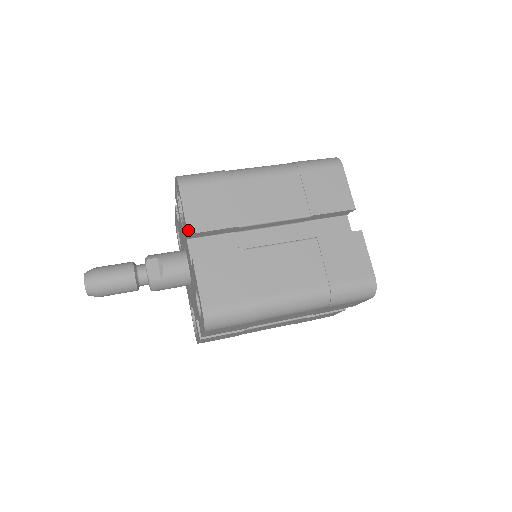
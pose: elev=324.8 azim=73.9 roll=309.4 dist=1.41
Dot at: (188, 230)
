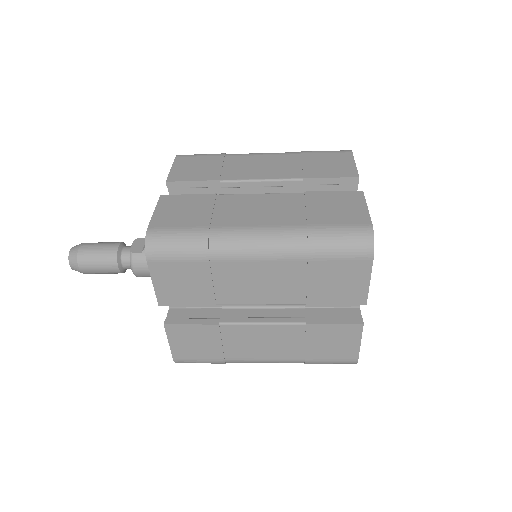
Dot at: (168, 179)
